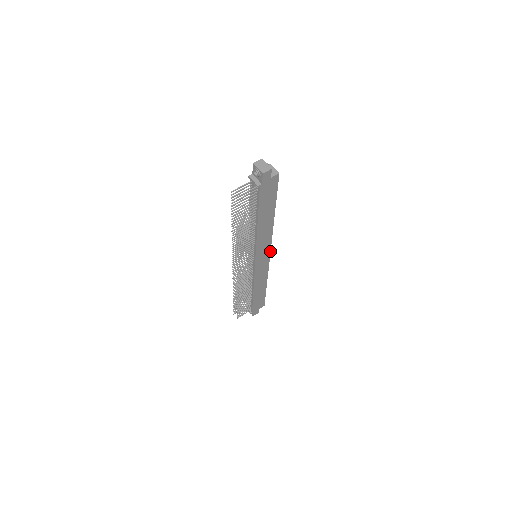
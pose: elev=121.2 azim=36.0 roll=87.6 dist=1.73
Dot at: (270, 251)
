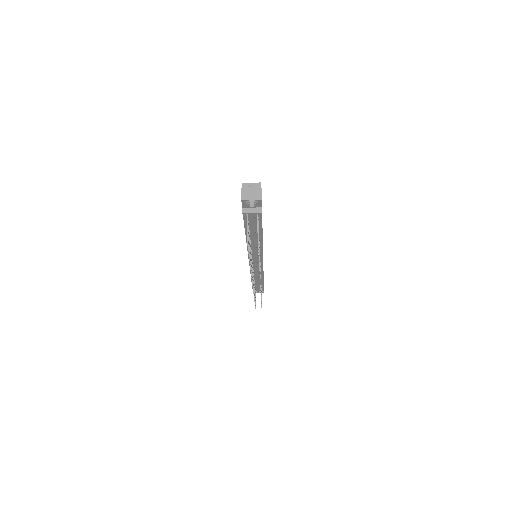
Dot at: occluded
